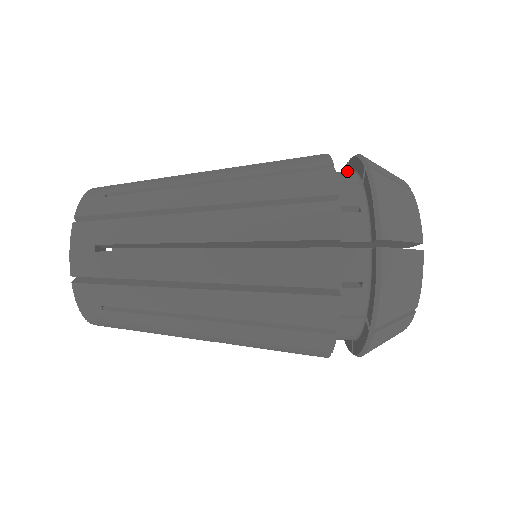
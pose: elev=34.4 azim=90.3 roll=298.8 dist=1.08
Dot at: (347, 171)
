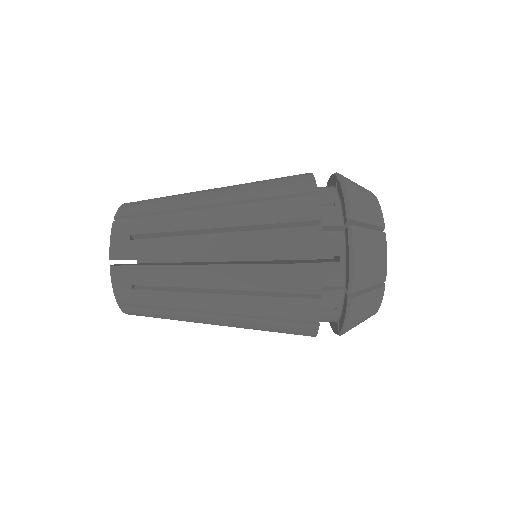
Dot at: occluded
